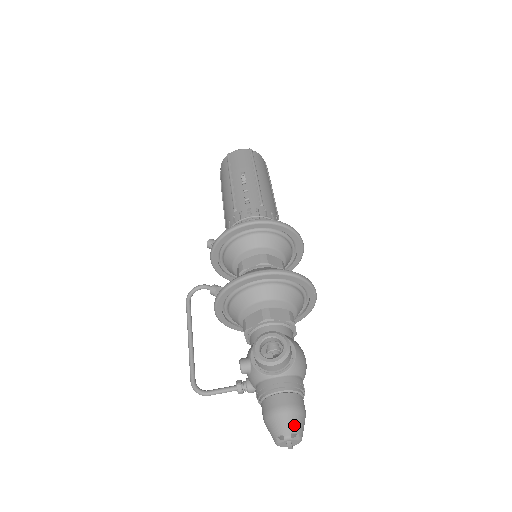
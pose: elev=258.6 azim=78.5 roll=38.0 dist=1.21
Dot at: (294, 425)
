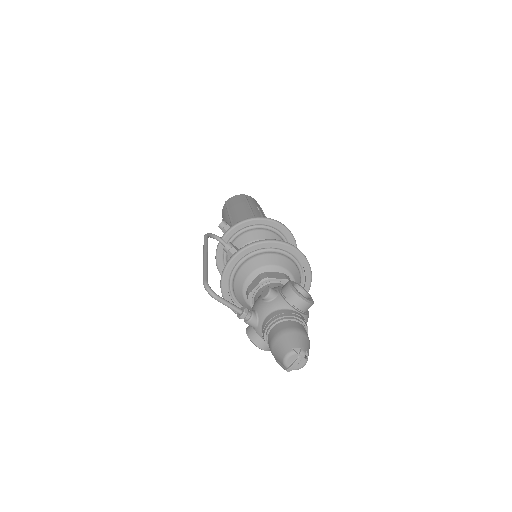
Dot at: (308, 348)
